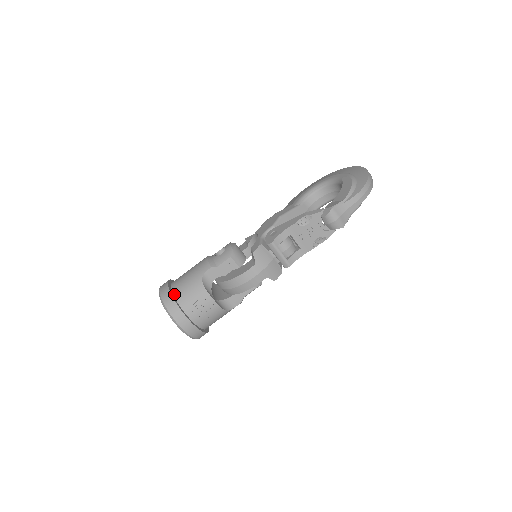
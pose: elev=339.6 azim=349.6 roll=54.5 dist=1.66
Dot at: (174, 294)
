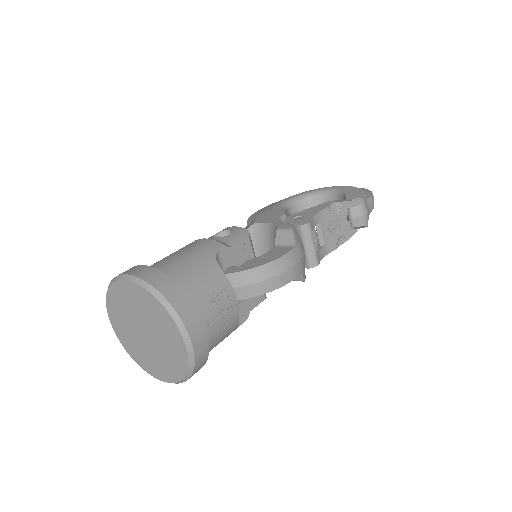
Dot at: (168, 279)
